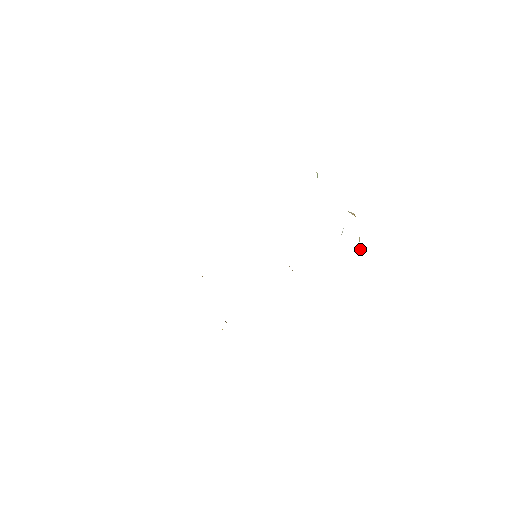
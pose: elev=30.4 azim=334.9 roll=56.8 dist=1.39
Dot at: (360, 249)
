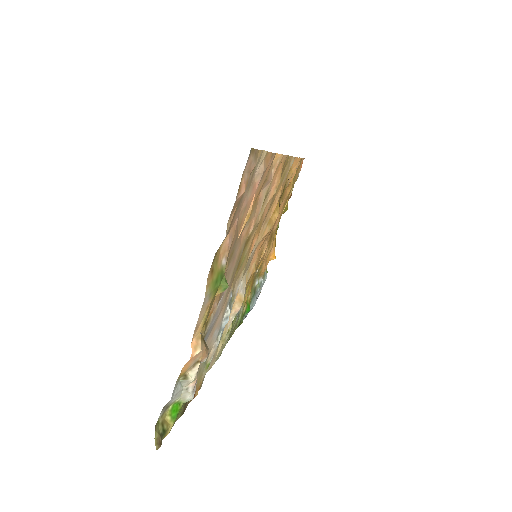
Dot at: (184, 398)
